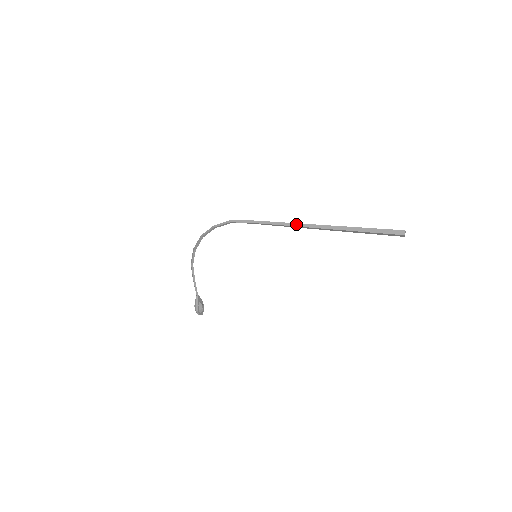
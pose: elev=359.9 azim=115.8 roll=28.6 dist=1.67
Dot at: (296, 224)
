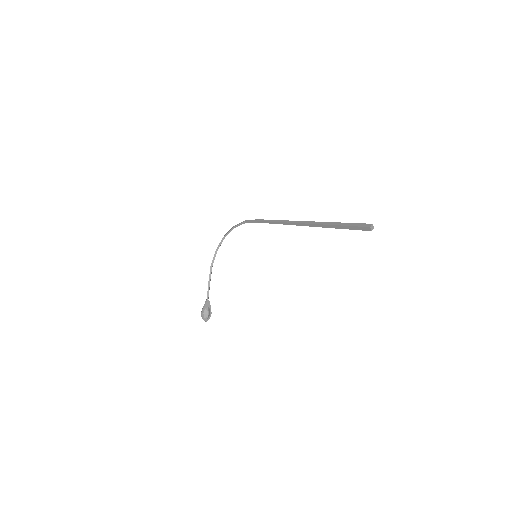
Dot at: (289, 221)
